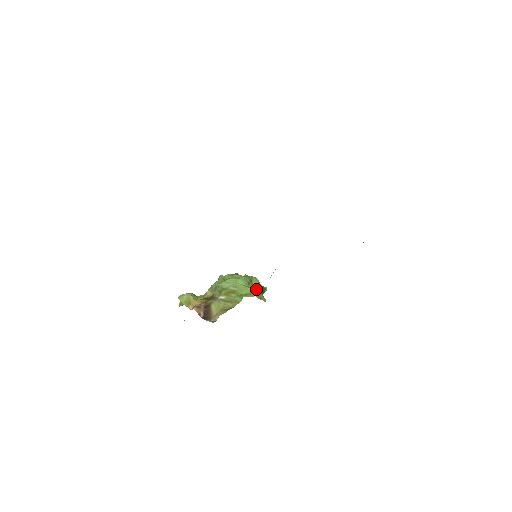
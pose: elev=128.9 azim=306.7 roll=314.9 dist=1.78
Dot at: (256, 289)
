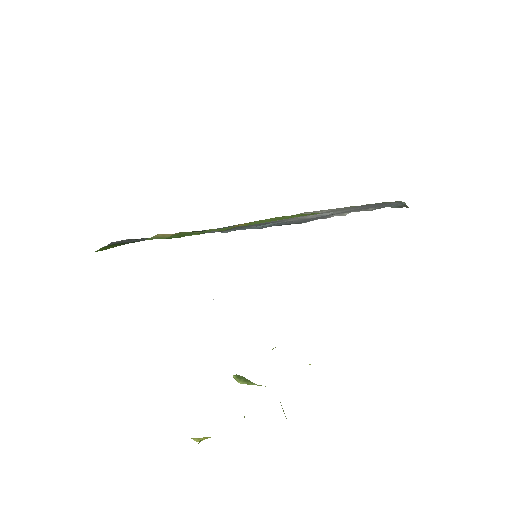
Dot at: occluded
